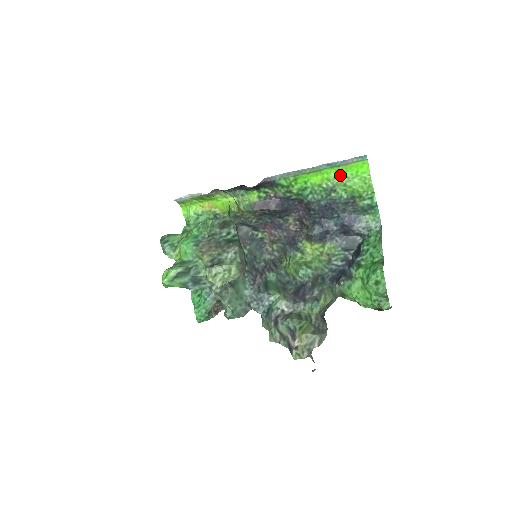
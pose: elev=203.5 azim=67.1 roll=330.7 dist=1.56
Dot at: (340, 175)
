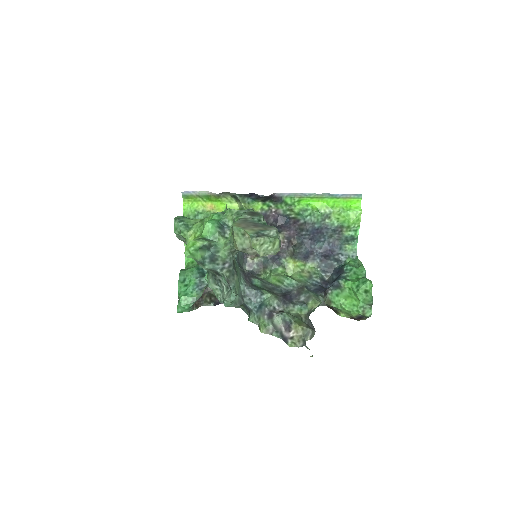
Dot at: (337, 206)
